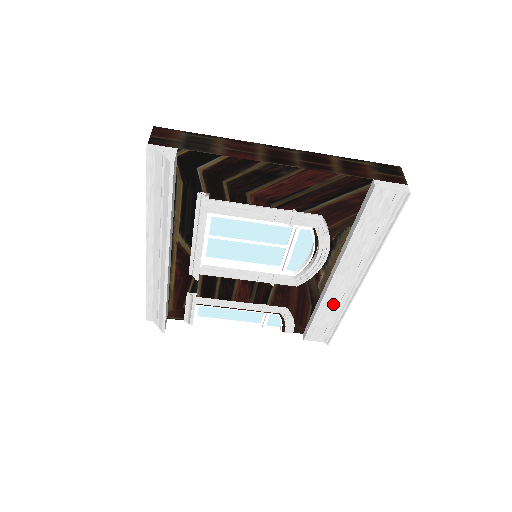
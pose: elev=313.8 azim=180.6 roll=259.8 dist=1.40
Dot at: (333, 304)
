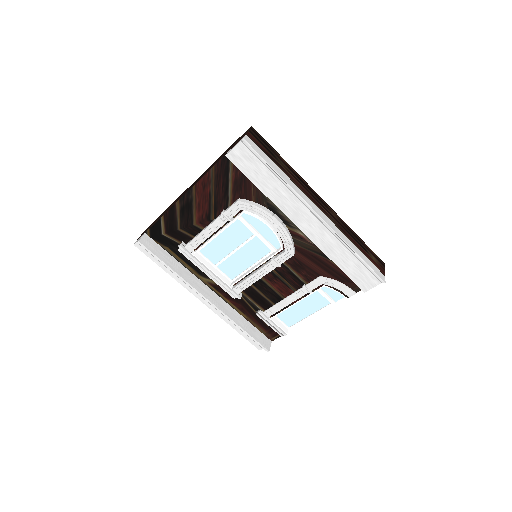
Dot at: (333, 247)
